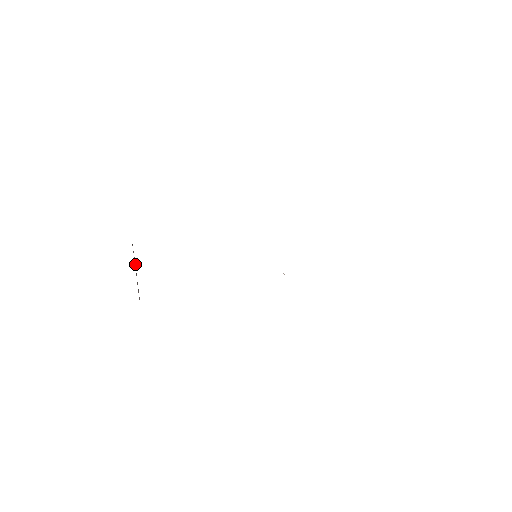
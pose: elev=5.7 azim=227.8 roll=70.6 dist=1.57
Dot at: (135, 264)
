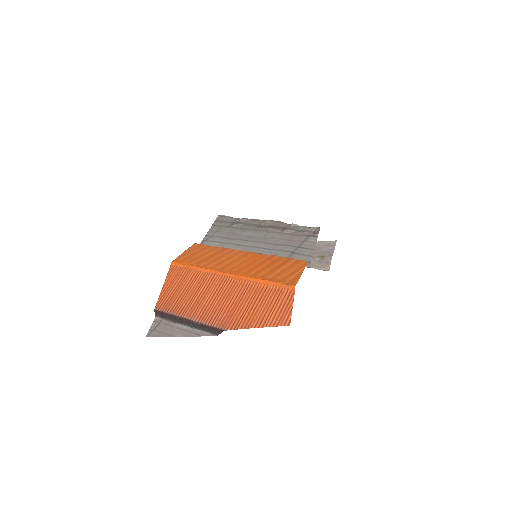
Dot at: (195, 327)
